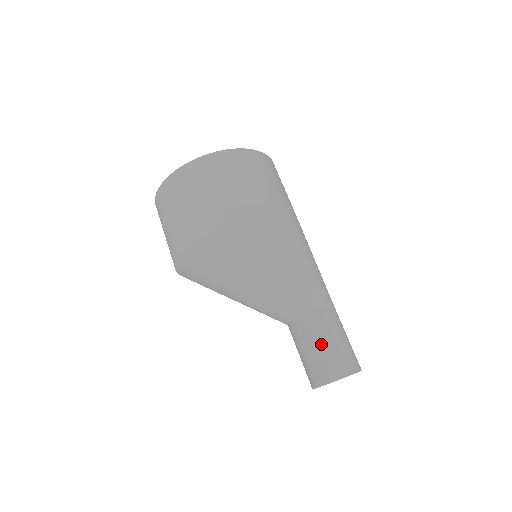
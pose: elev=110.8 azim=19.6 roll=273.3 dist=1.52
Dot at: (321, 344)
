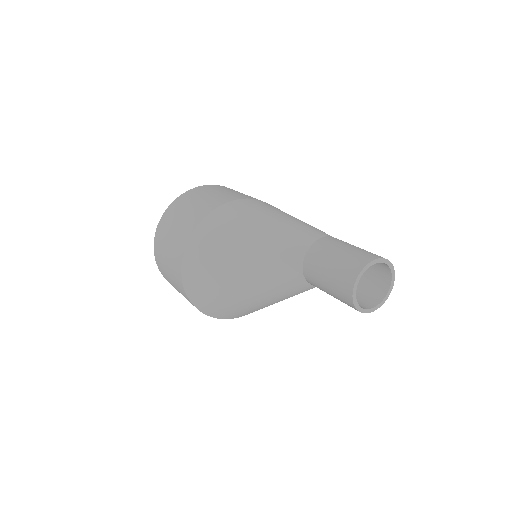
Dot at: (334, 257)
